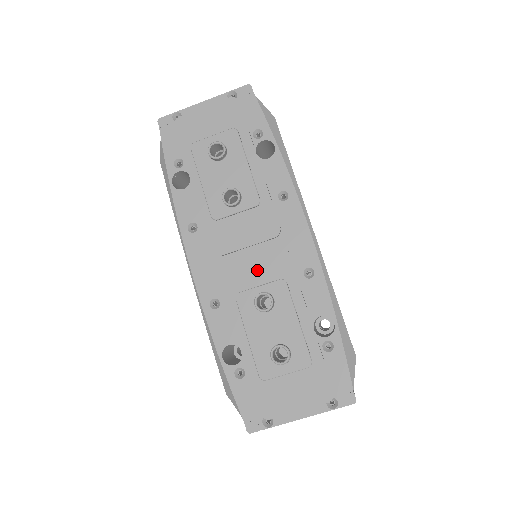
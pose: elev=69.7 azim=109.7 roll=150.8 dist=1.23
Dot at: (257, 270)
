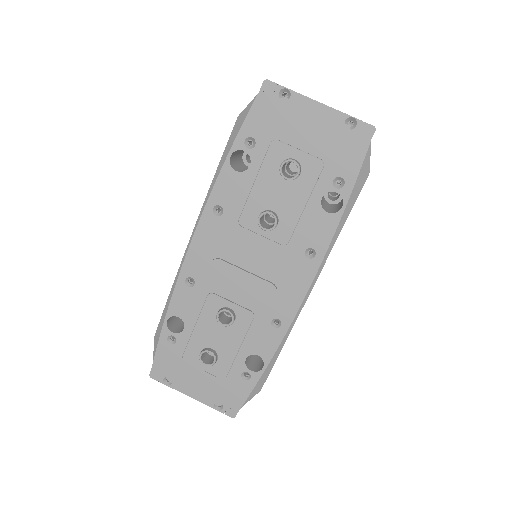
Dot at: (241, 289)
